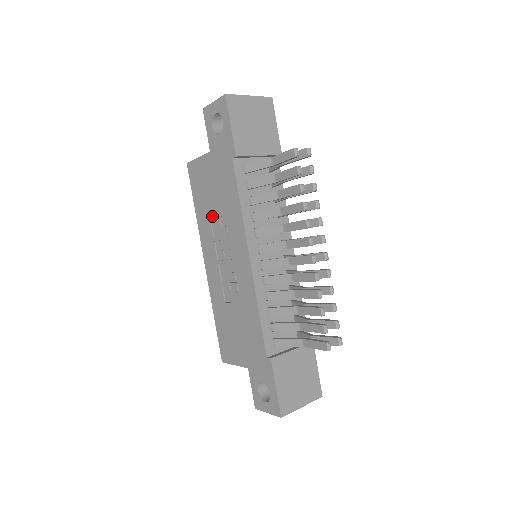
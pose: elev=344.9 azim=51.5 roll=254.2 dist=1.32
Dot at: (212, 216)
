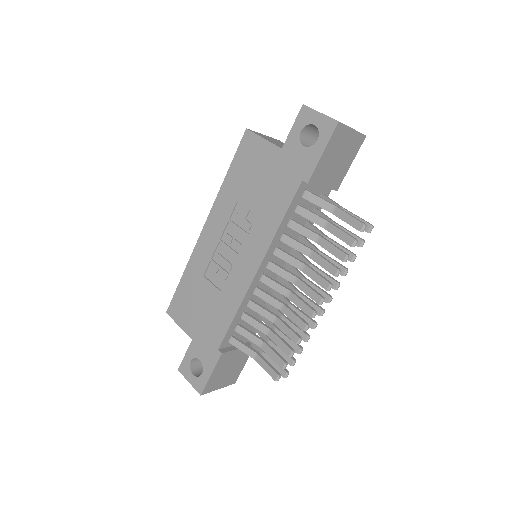
Dot at: (242, 201)
